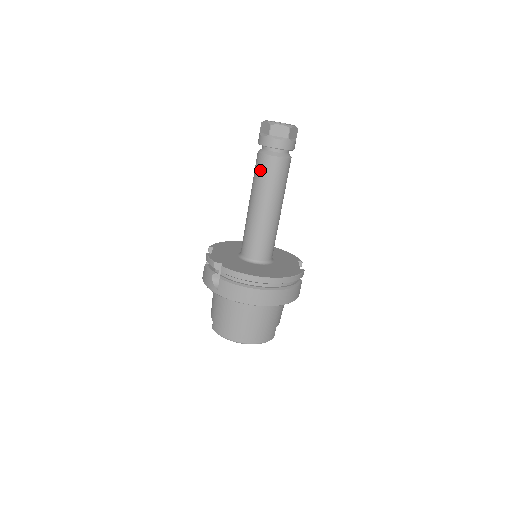
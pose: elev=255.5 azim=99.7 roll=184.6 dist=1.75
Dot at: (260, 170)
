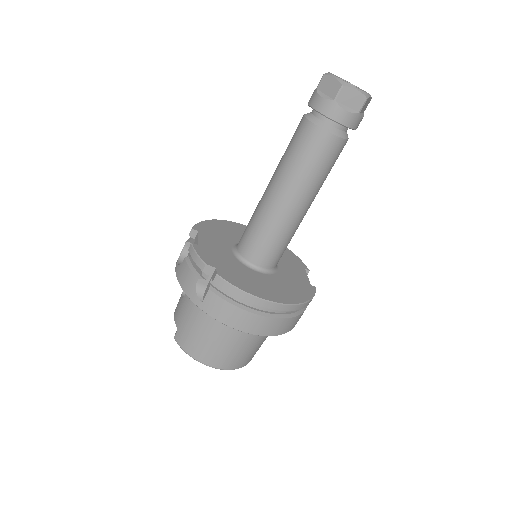
Dot at: (303, 147)
